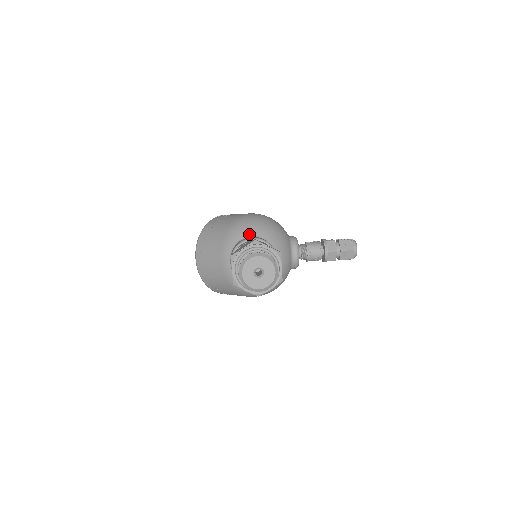
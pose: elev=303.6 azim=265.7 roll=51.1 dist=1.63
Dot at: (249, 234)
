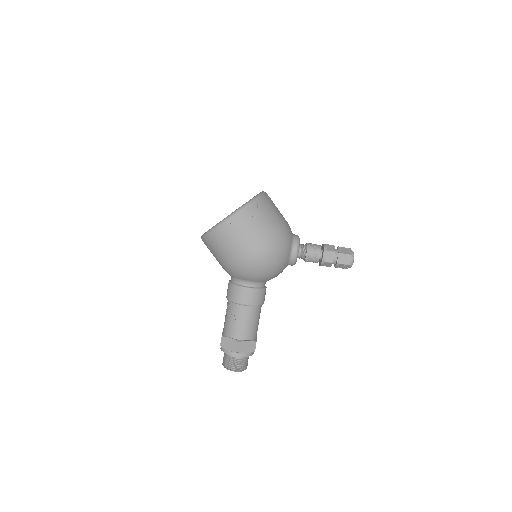
Dot at: (246, 280)
